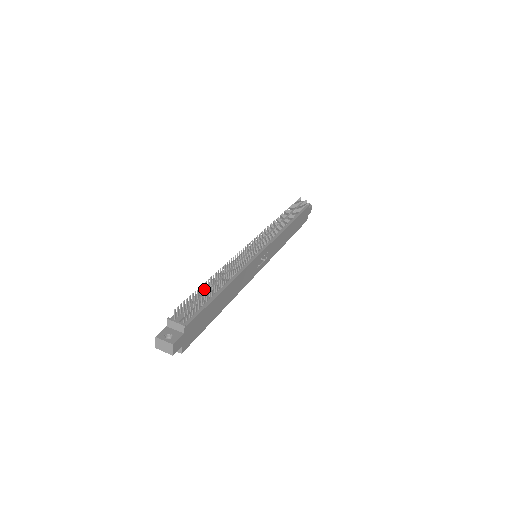
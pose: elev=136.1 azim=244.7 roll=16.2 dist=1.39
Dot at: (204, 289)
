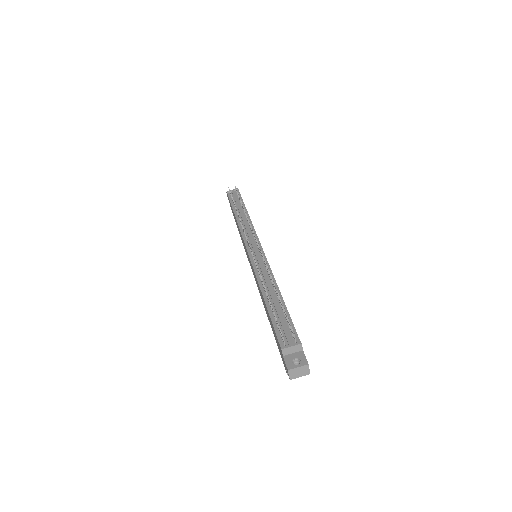
Dot at: (269, 307)
